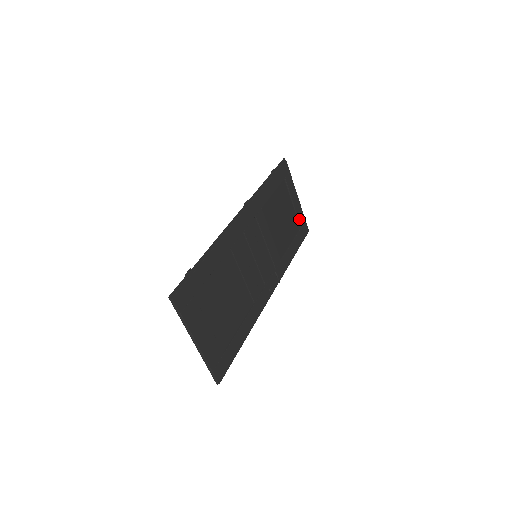
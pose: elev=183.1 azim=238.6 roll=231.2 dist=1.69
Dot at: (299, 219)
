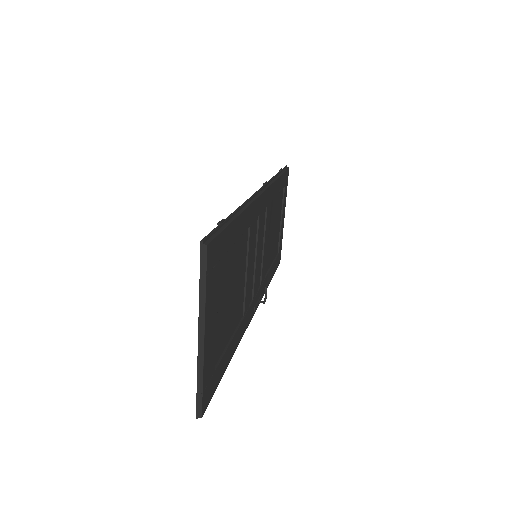
Dot at: (280, 242)
